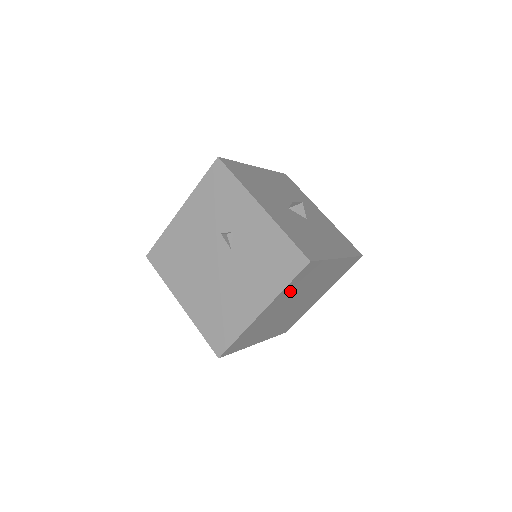
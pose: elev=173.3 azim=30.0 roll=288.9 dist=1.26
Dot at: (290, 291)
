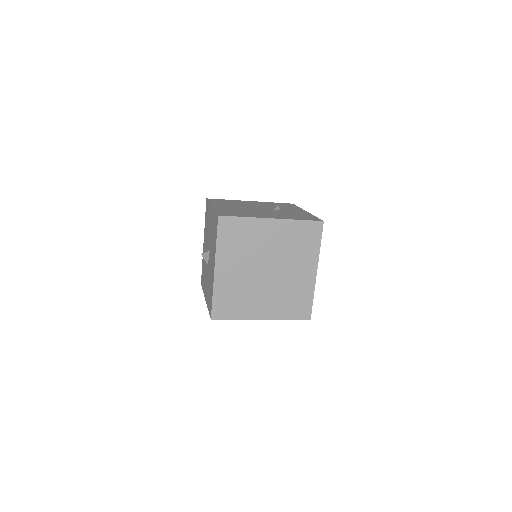
Dot at: (291, 235)
